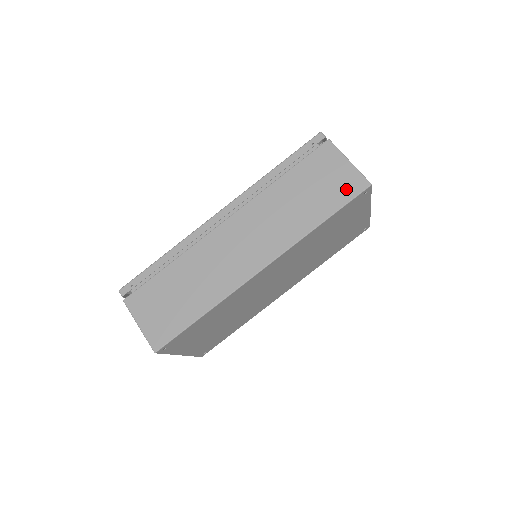
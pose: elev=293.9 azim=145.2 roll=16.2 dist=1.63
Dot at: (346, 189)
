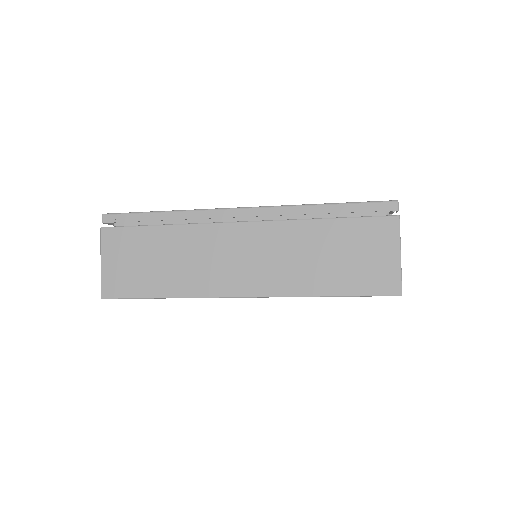
Dot at: (375, 281)
